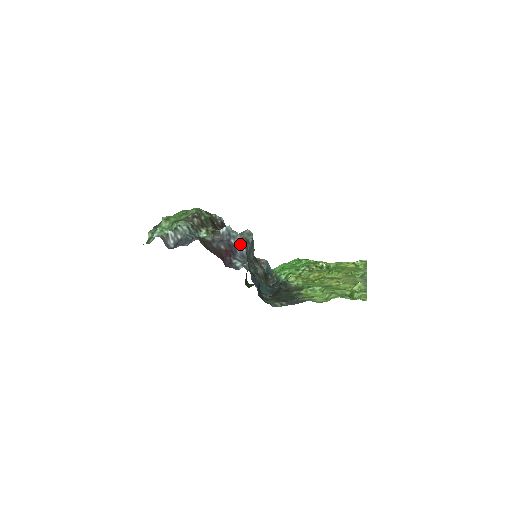
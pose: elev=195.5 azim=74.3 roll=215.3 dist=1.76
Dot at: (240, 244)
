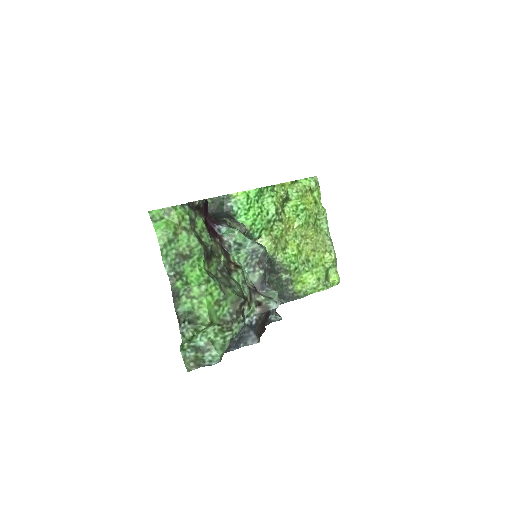
Dot at: occluded
